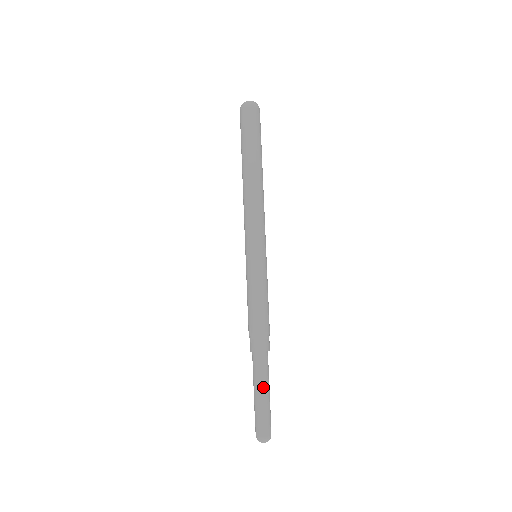
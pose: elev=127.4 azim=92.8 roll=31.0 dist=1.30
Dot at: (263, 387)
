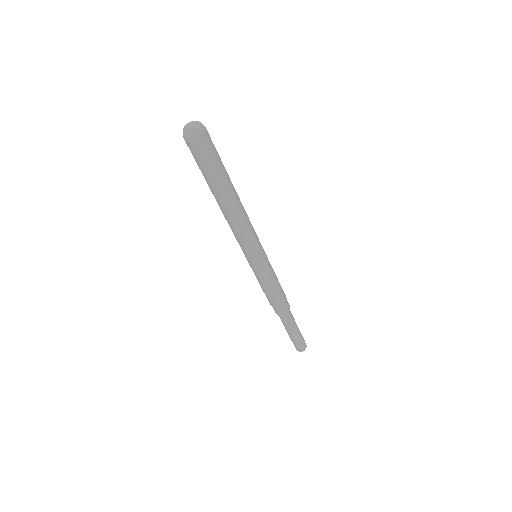
Dot at: (293, 330)
